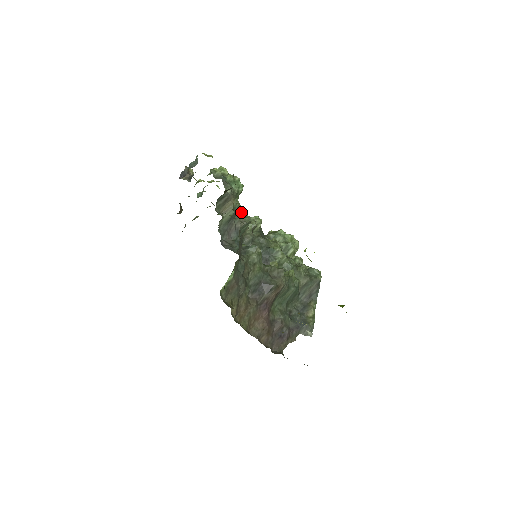
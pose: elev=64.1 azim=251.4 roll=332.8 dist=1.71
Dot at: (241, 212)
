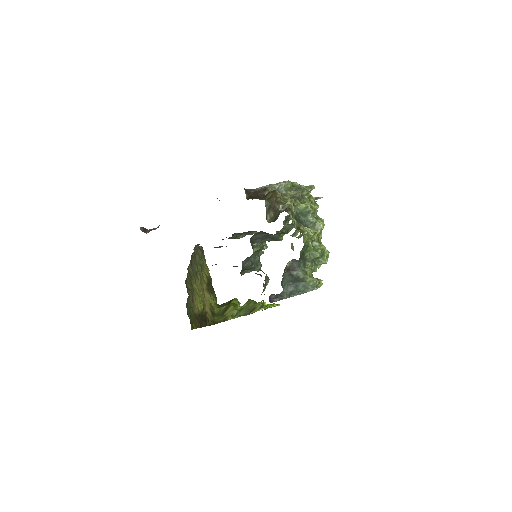
Dot at: occluded
